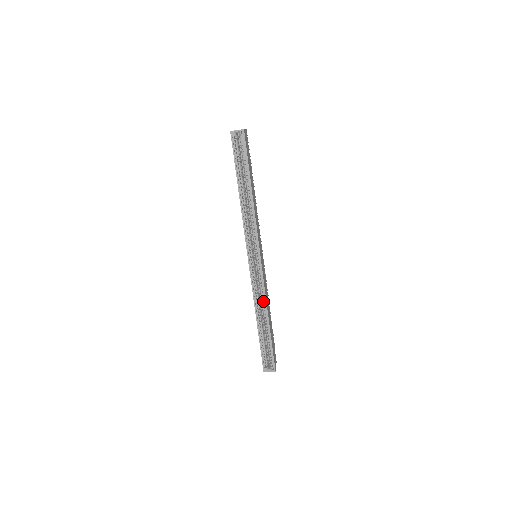
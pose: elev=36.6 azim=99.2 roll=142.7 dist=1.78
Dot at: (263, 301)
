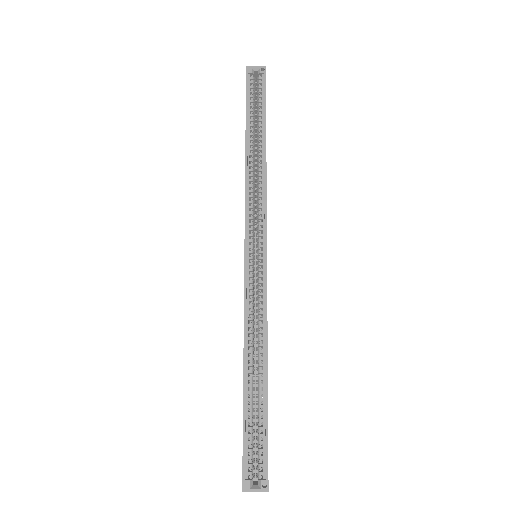
Dot at: (260, 331)
